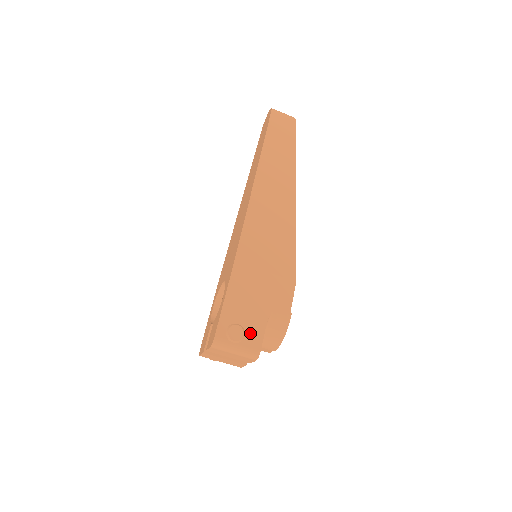
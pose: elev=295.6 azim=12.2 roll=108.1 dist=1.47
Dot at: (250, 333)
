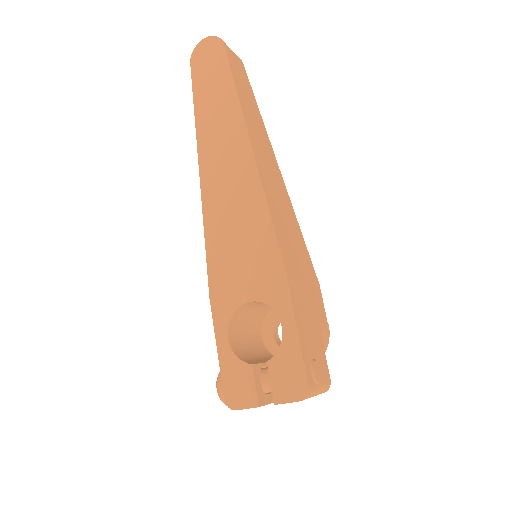
Dot at: (321, 365)
